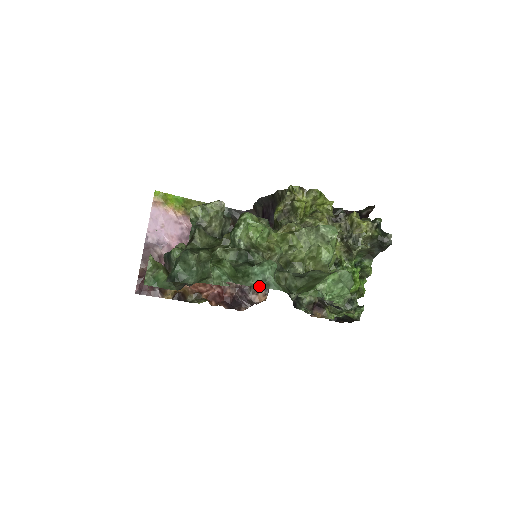
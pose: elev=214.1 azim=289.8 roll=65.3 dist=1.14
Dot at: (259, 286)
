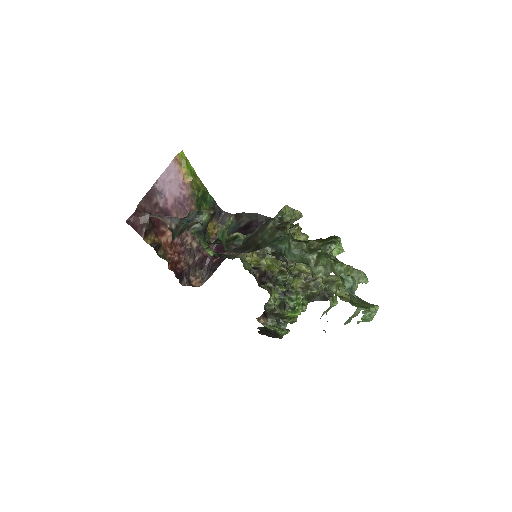
Dot at: (347, 290)
